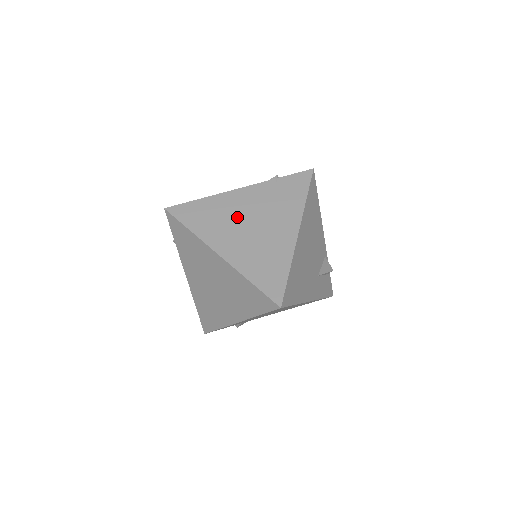
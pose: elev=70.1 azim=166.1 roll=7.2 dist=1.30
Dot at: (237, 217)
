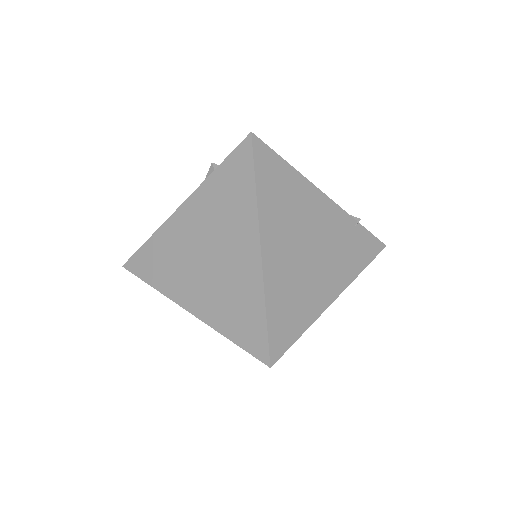
Dot at: (304, 224)
